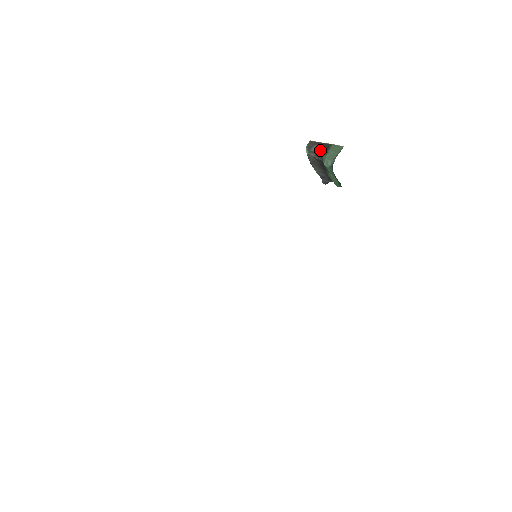
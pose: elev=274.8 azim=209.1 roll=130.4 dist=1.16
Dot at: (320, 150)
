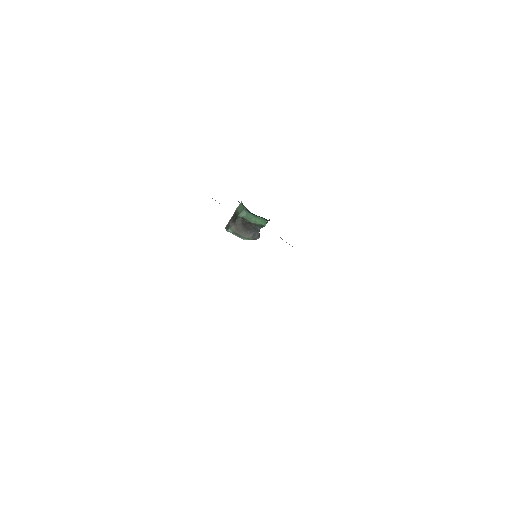
Dot at: (234, 219)
